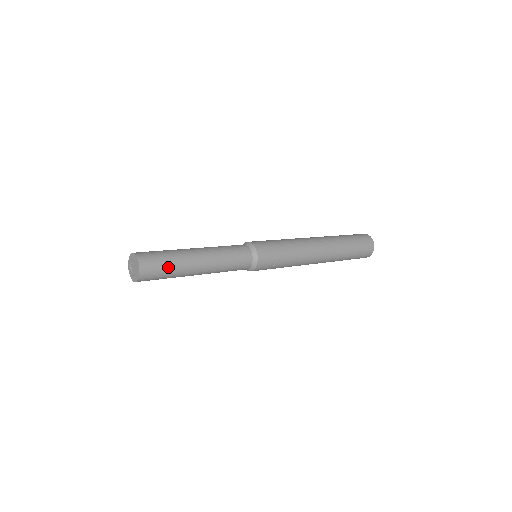
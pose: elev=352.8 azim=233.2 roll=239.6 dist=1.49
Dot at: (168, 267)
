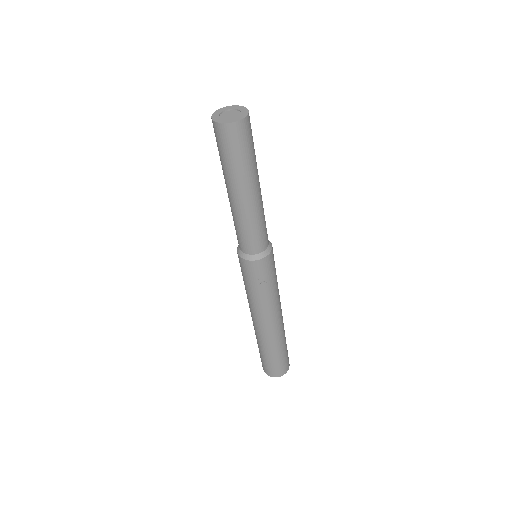
Dot at: (247, 154)
